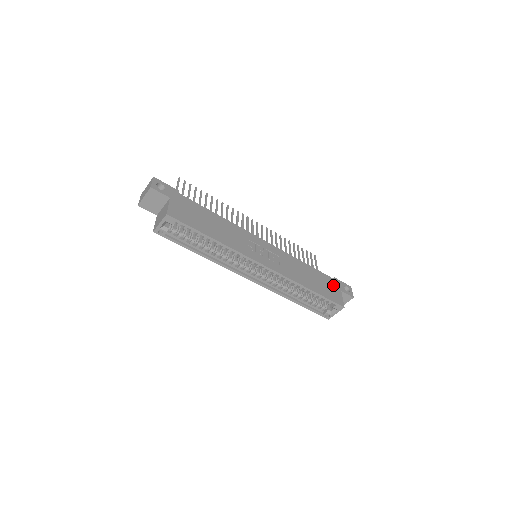
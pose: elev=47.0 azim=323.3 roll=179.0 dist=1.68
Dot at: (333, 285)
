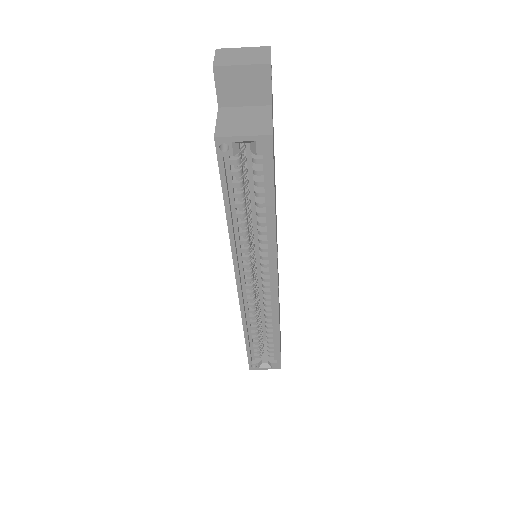
Dot at: occluded
